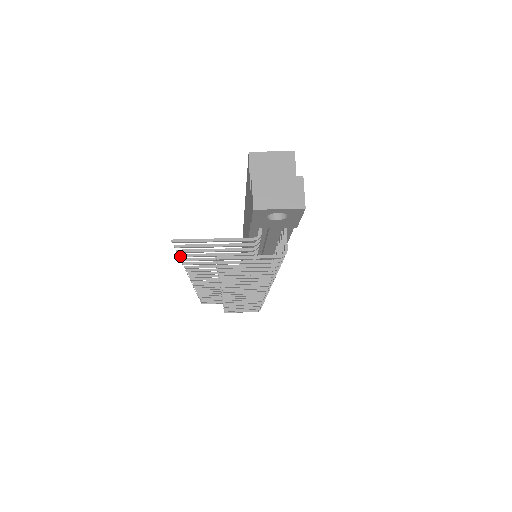
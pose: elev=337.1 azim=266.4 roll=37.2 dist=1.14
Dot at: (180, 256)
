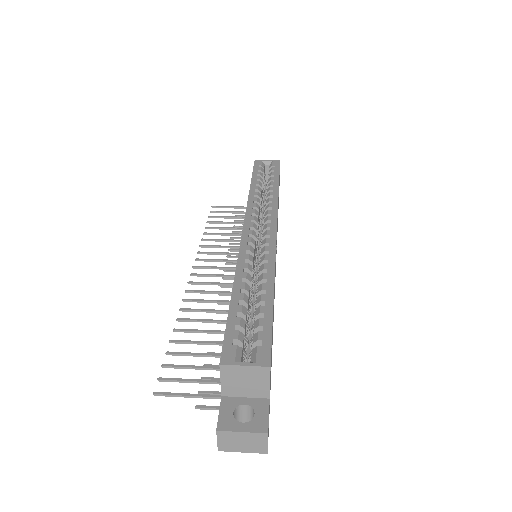
Dot at: occluded
